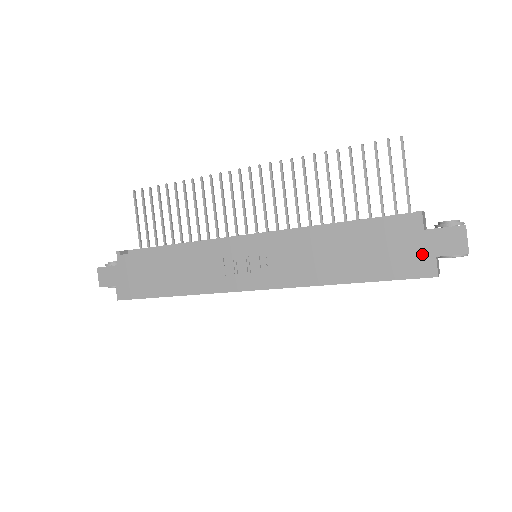
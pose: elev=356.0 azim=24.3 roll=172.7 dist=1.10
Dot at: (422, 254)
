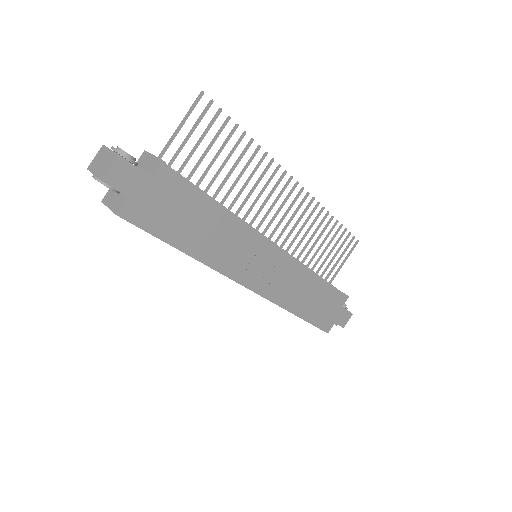
Dot at: (333, 319)
